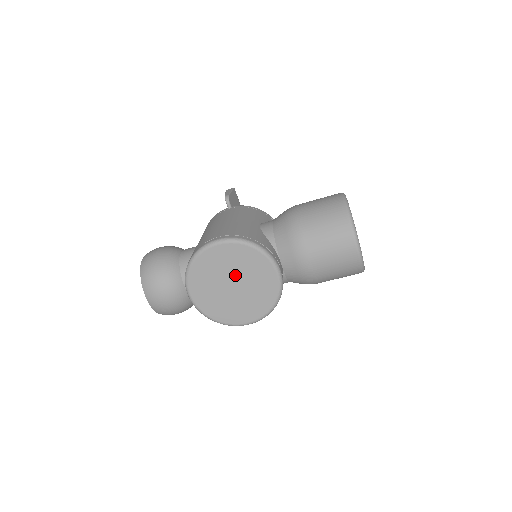
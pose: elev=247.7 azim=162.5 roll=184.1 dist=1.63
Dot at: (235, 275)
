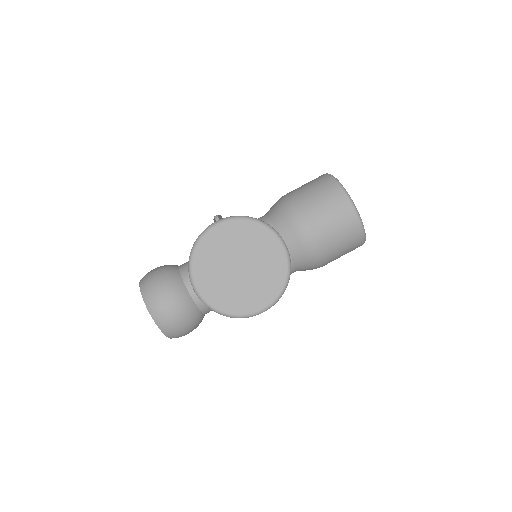
Dot at: (240, 255)
